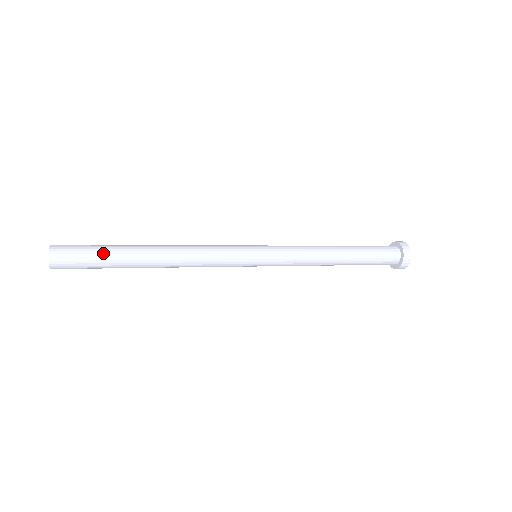
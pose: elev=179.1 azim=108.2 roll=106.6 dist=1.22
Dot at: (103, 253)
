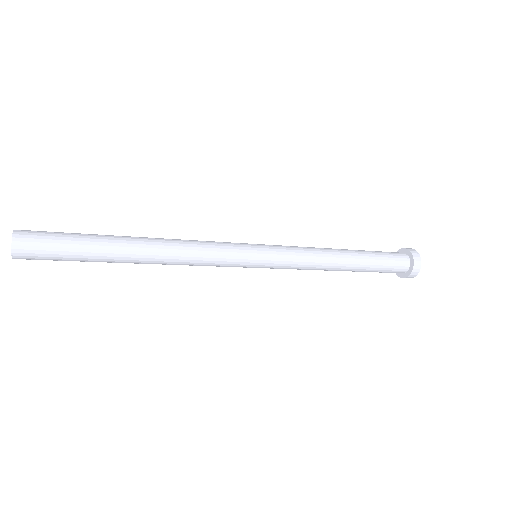
Dot at: (79, 254)
